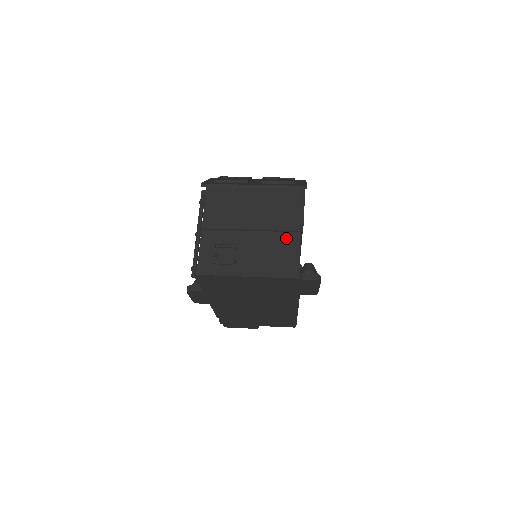
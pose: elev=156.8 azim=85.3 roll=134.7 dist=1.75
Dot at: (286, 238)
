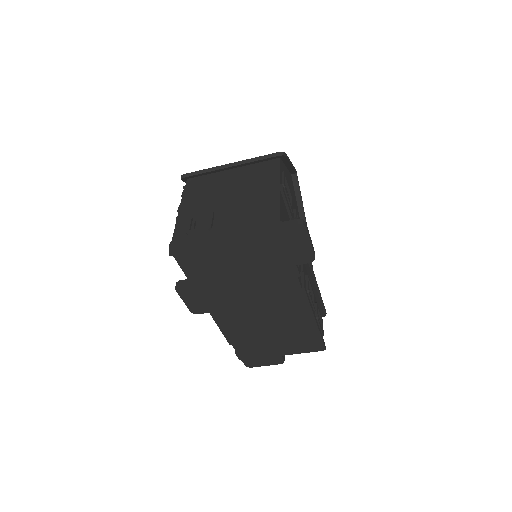
Dot at: (265, 197)
